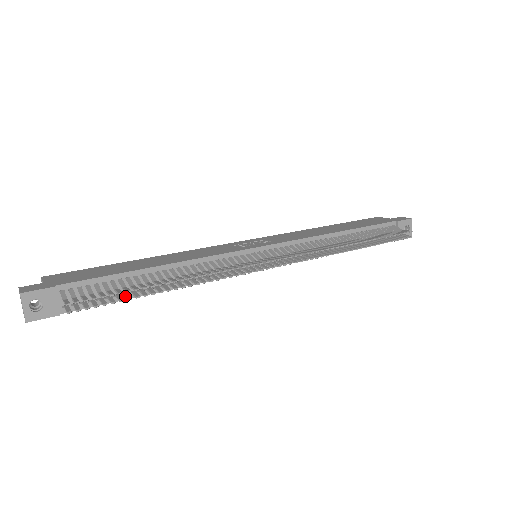
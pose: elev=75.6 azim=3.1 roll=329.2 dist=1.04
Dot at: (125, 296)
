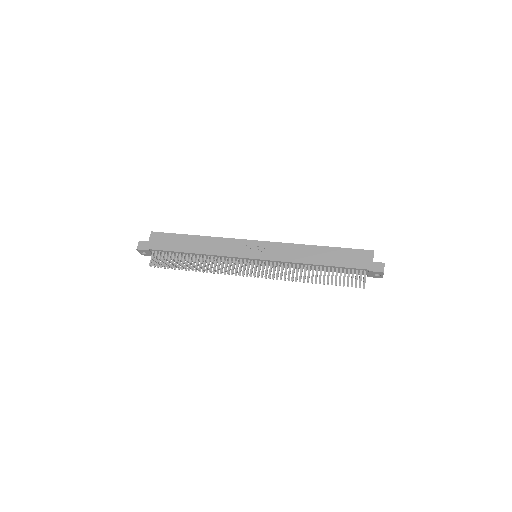
Dot at: (175, 265)
